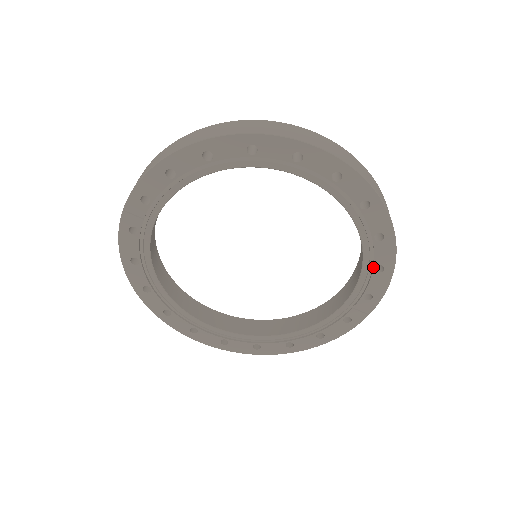
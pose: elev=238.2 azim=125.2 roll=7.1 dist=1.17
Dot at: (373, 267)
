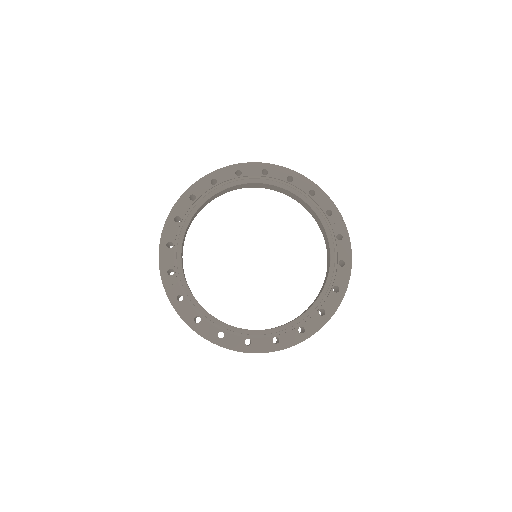
Dot at: (308, 195)
